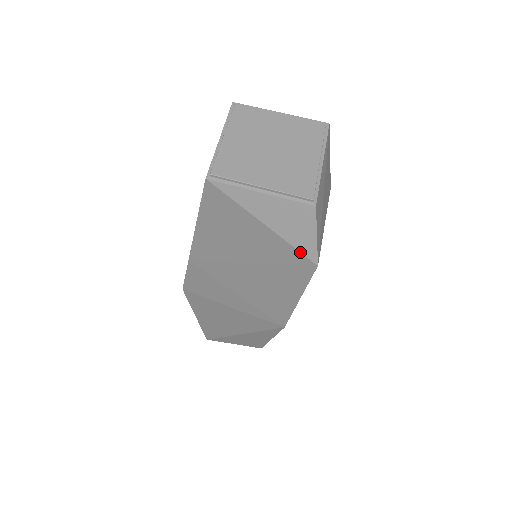
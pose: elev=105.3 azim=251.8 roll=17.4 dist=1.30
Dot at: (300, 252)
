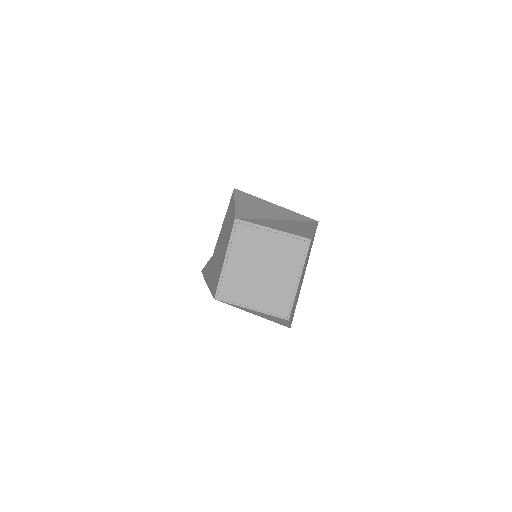
Dot at: occluded
